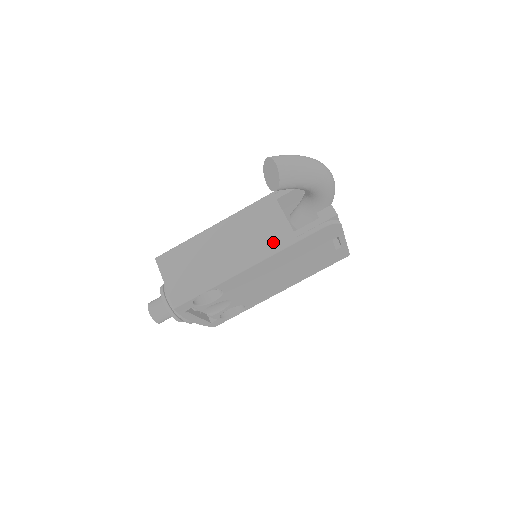
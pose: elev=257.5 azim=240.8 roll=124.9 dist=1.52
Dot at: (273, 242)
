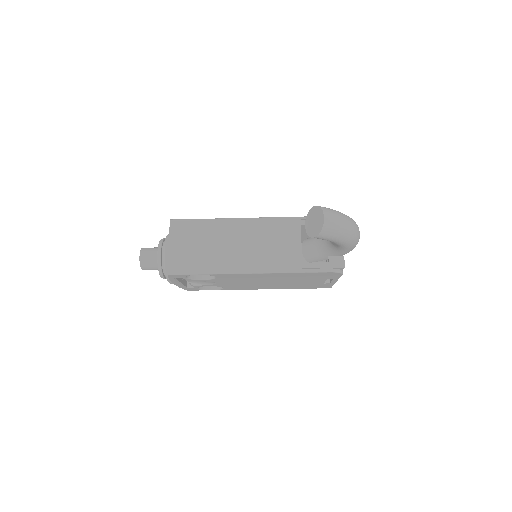
Dot at: (280, 262)
